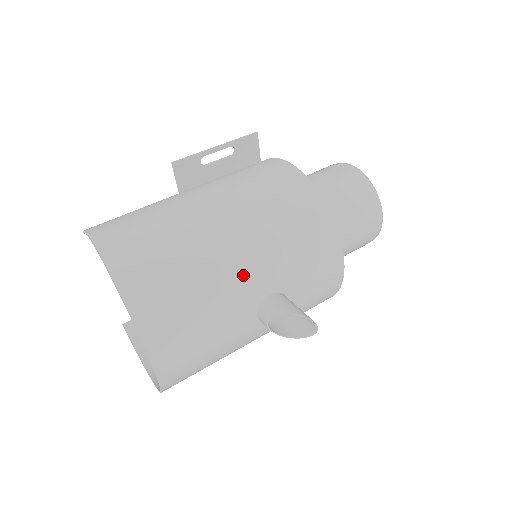
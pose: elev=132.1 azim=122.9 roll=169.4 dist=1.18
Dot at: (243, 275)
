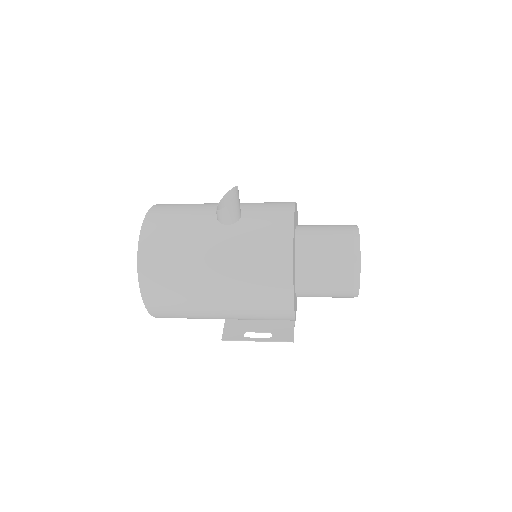
Dot at: occluded
